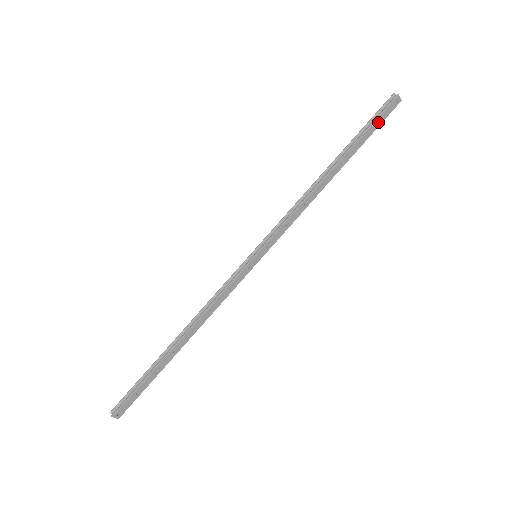
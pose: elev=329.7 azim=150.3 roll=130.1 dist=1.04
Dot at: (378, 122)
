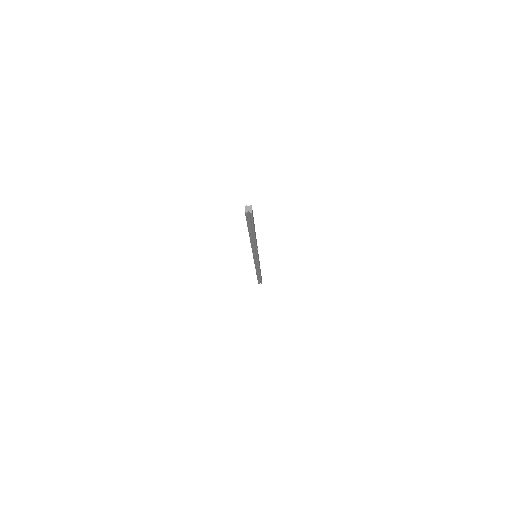
Dot at: (261, 279)
